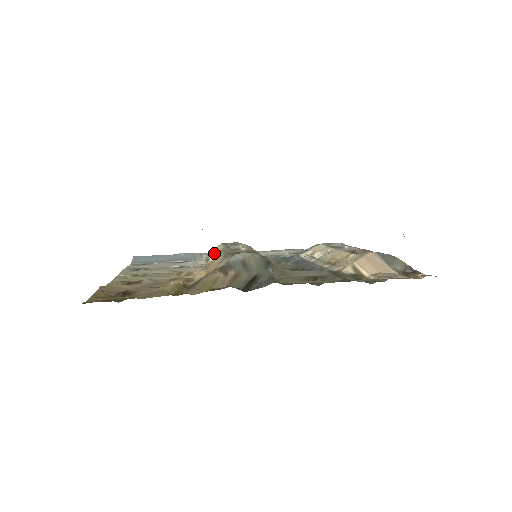
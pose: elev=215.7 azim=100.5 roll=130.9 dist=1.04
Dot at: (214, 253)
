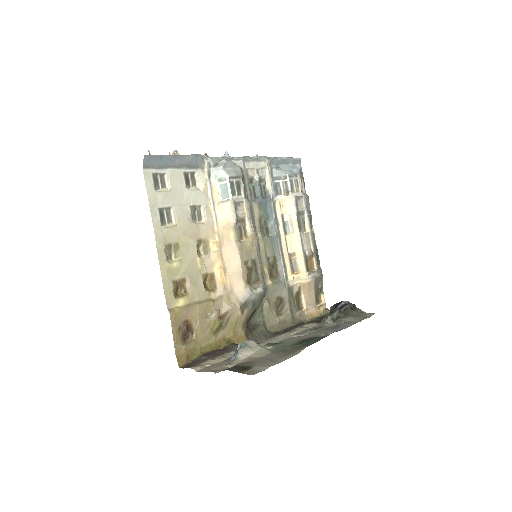
Dot at: (225, 212)
